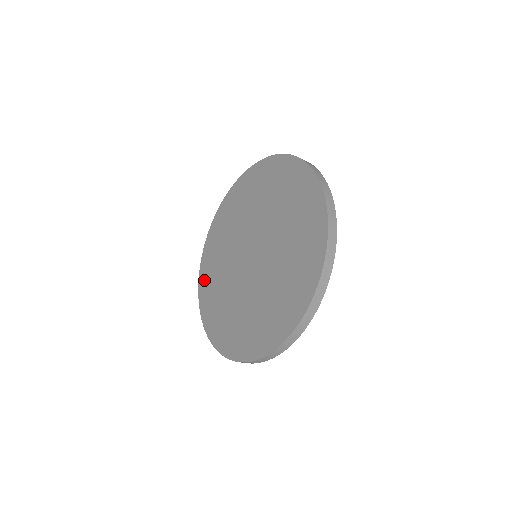
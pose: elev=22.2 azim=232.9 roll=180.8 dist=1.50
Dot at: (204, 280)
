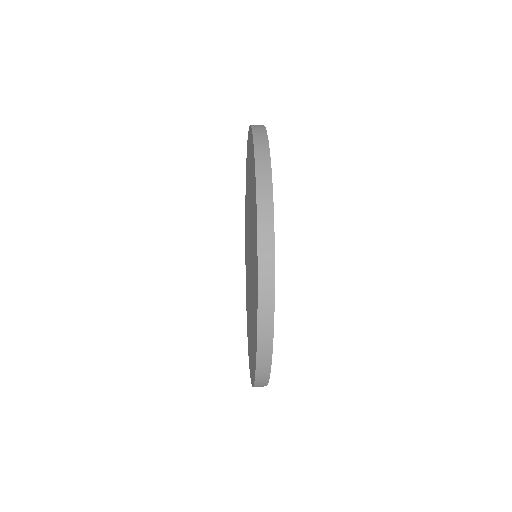
Dot at: occluded
